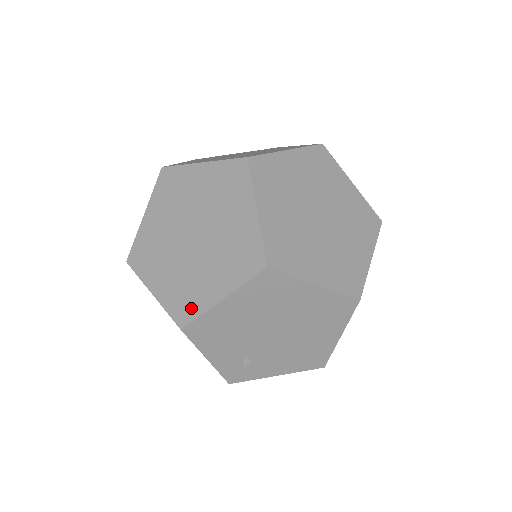
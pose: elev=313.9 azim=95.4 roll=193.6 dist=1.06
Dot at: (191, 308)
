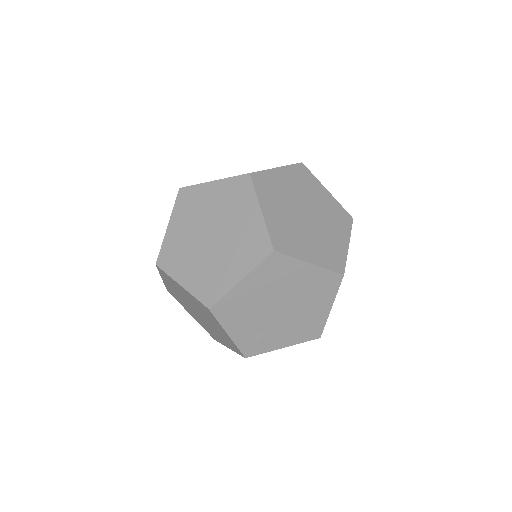
Dot at: (216, 291)
